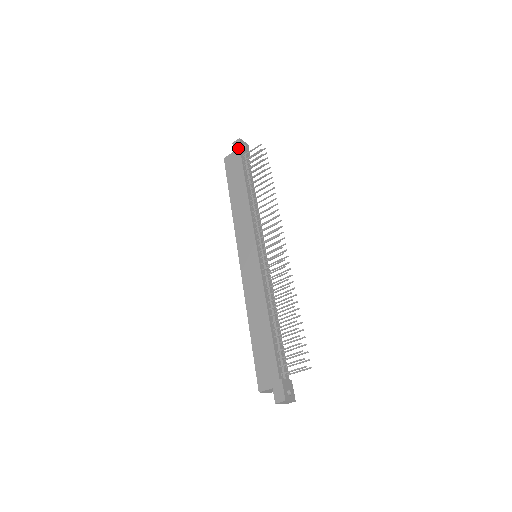
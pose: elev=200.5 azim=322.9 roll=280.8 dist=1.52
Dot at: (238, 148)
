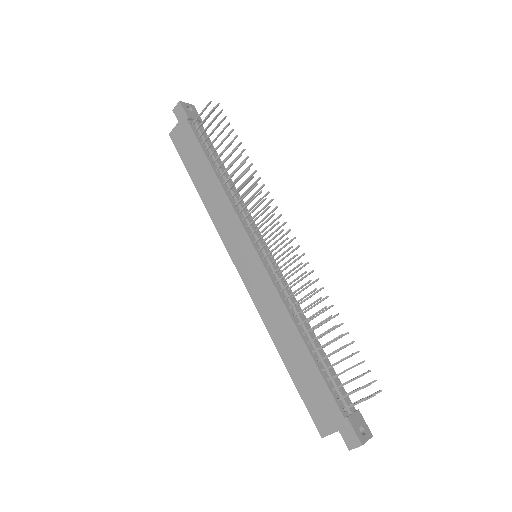
Dot at: (182, 116)
